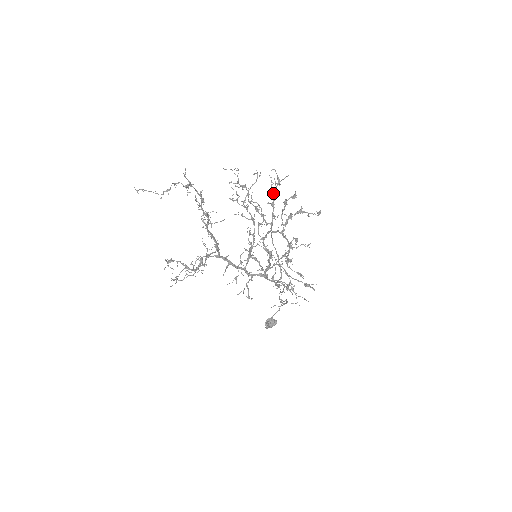
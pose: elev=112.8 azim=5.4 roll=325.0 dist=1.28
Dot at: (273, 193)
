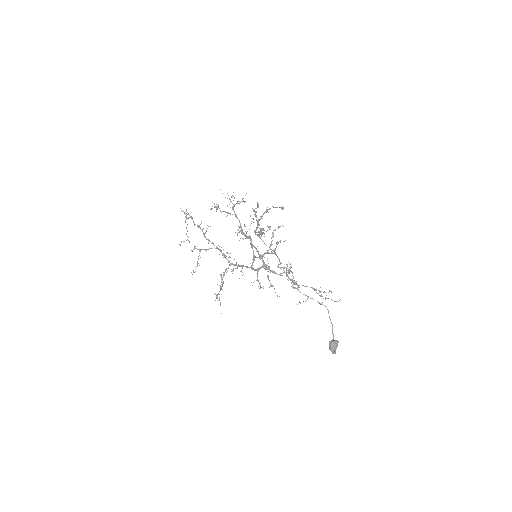
Dot at: (236, 203)
